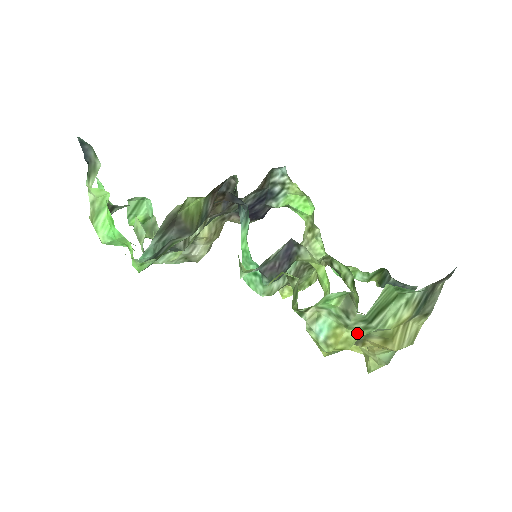
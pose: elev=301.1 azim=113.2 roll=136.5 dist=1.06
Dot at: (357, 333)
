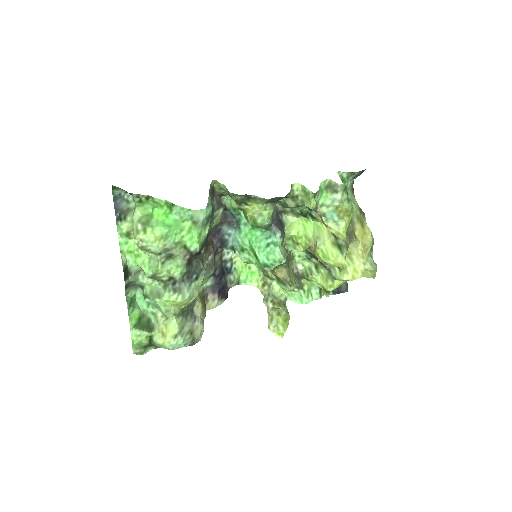
Dot at: (348, 206)
